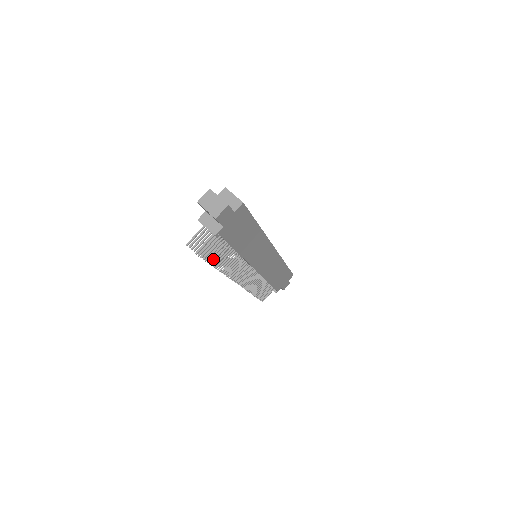
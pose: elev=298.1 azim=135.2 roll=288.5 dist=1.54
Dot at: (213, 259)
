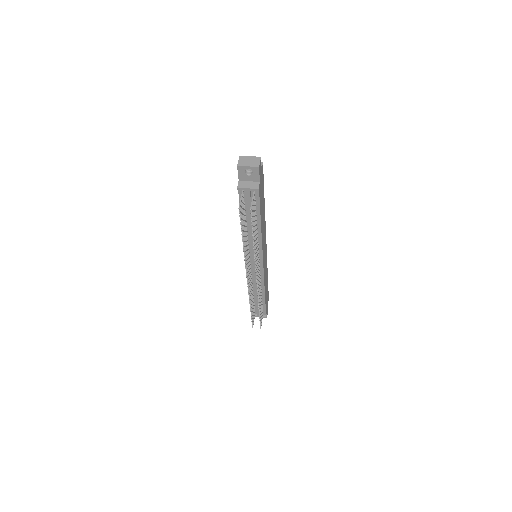
Dot at: (253, 228)
